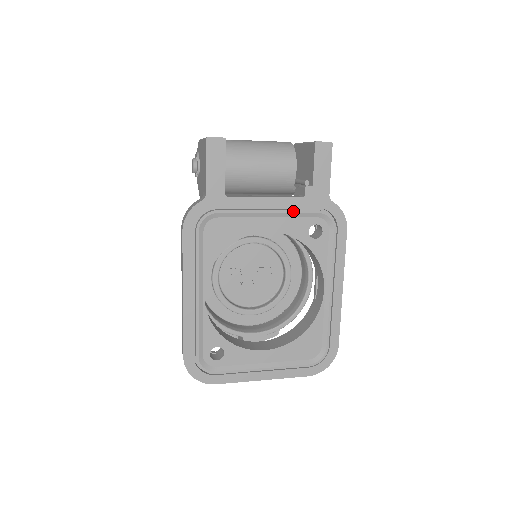
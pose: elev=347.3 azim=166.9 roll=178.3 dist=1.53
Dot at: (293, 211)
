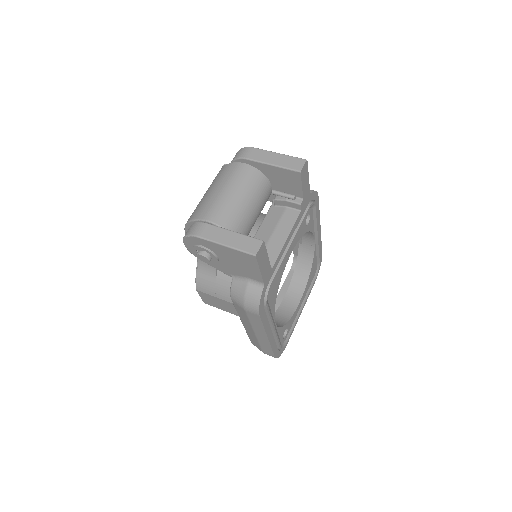
Dot at: occluded
